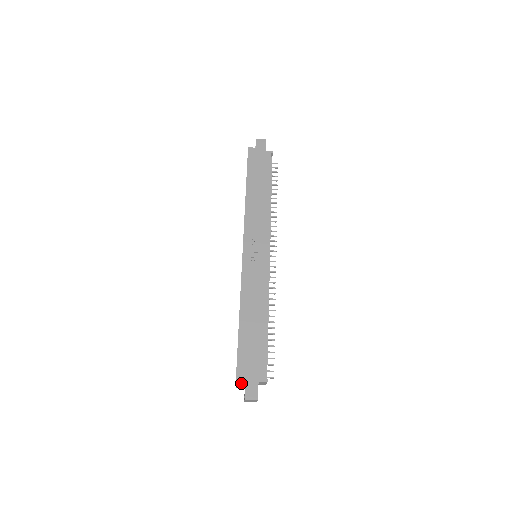
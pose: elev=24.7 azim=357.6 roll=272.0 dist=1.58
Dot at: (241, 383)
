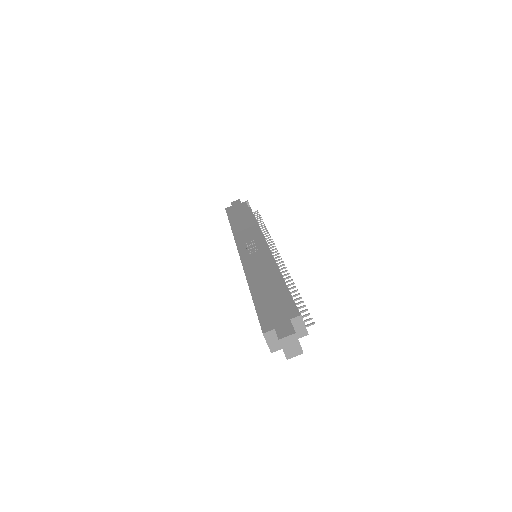
Dot at: (269, 330)
